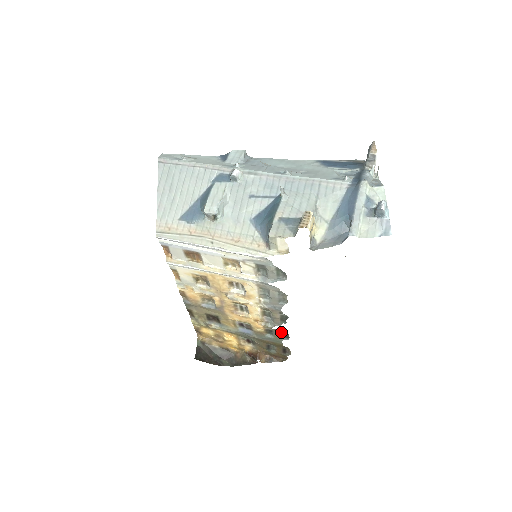
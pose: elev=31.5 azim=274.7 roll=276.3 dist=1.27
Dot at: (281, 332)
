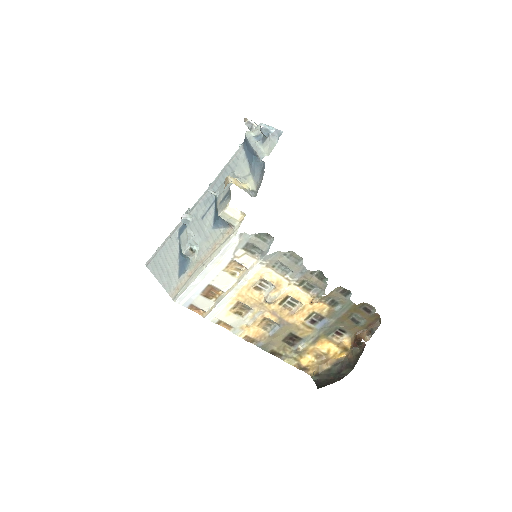
Dot at: (338, 293)
